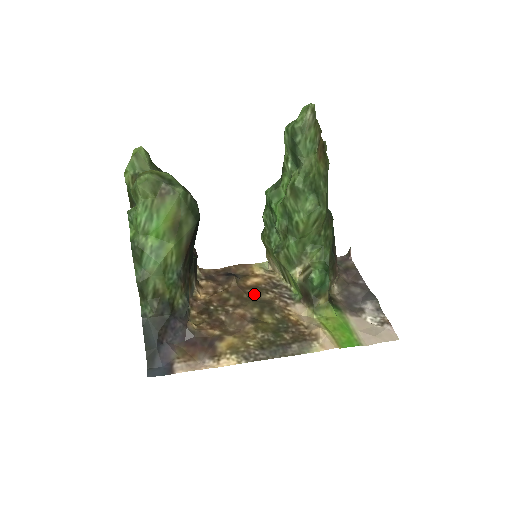
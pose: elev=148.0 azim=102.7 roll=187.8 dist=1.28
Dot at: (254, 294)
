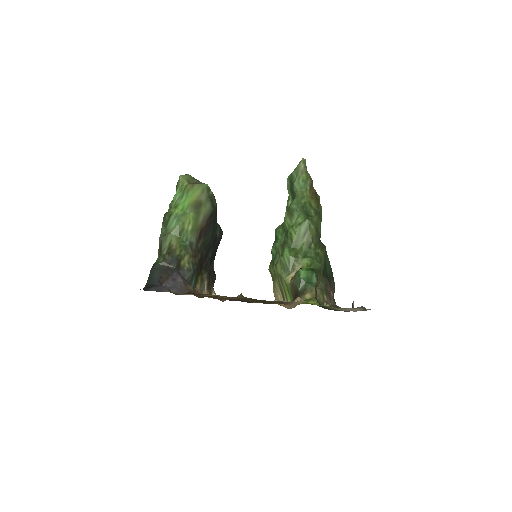
Dot at: occluded
